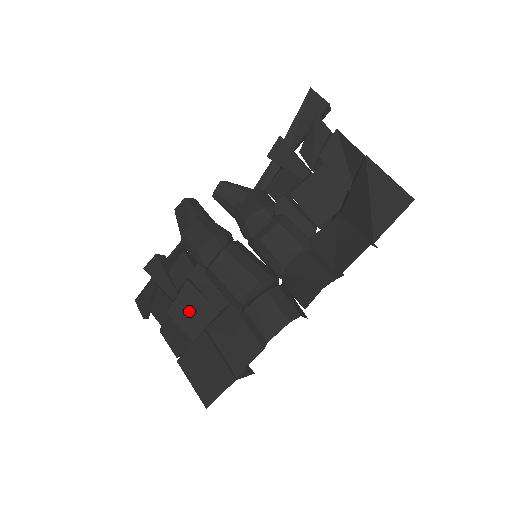
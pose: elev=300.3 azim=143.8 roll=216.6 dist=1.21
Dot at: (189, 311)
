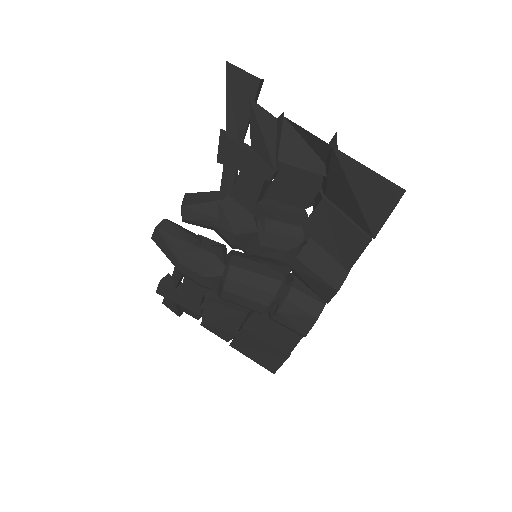
Dot at: (220, 319)
